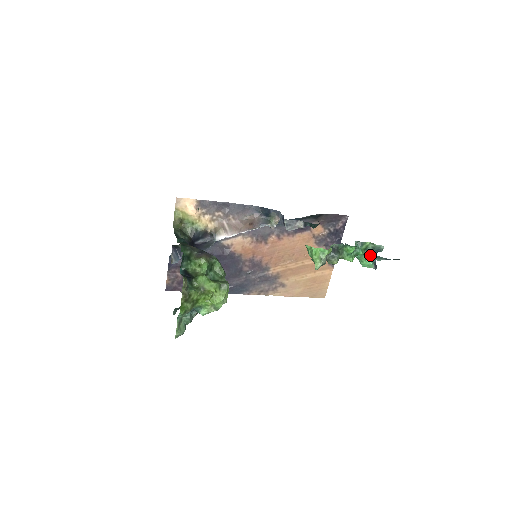
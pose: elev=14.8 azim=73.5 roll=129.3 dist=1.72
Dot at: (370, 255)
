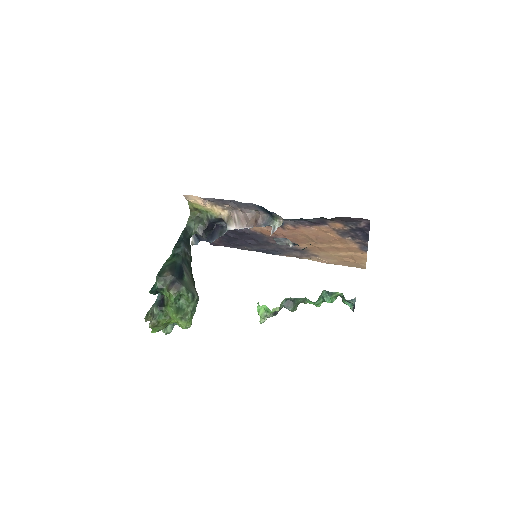
Dot at: occluded
